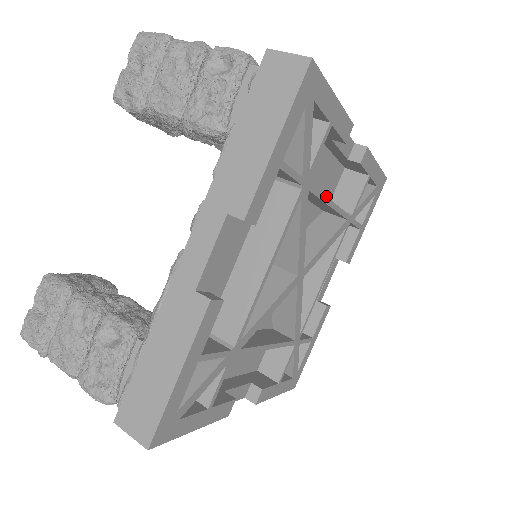
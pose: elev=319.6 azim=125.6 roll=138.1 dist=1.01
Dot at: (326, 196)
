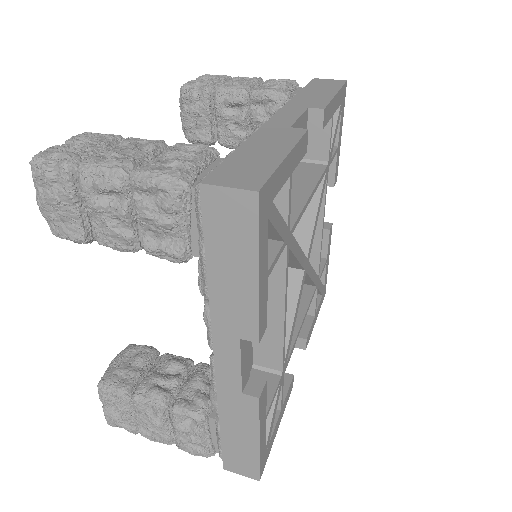
Dot at: occluded
